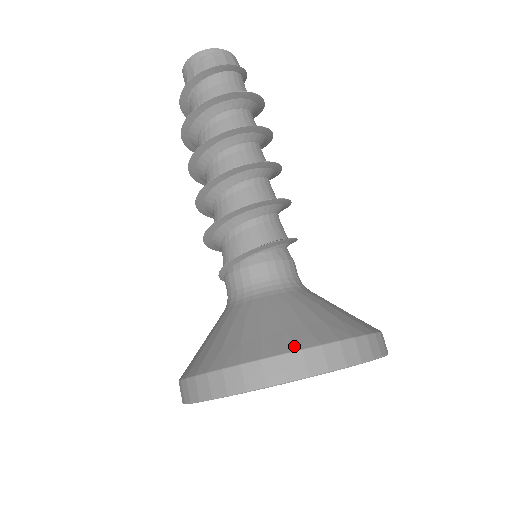
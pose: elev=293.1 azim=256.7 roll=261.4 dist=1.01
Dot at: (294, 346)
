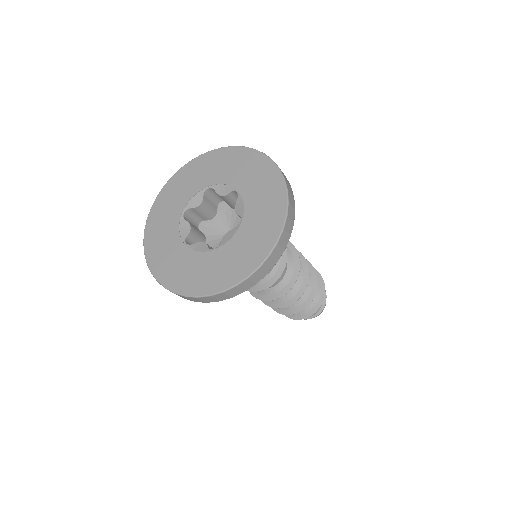
Dot at: occluded
